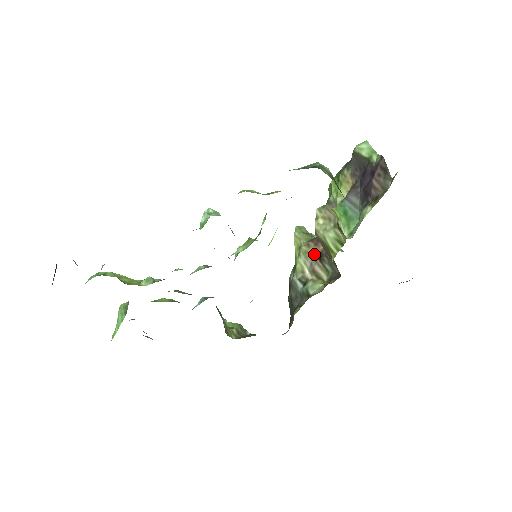
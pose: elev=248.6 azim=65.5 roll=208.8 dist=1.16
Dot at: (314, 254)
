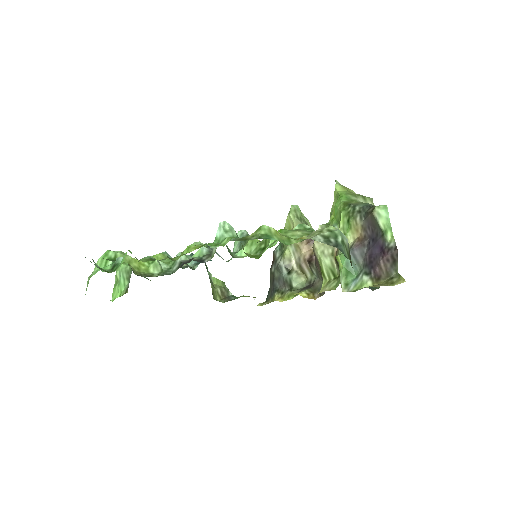
Dot at: (304, 252)
